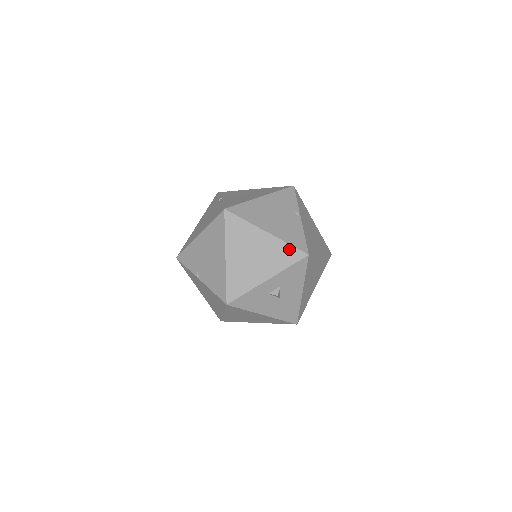
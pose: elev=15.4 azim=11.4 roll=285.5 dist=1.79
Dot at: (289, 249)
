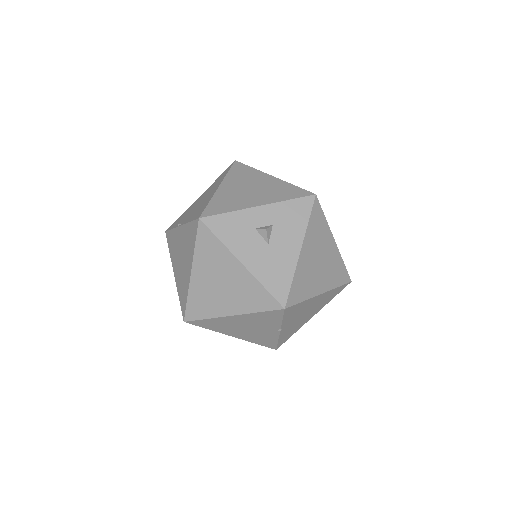
Dot at: (294, 188)
